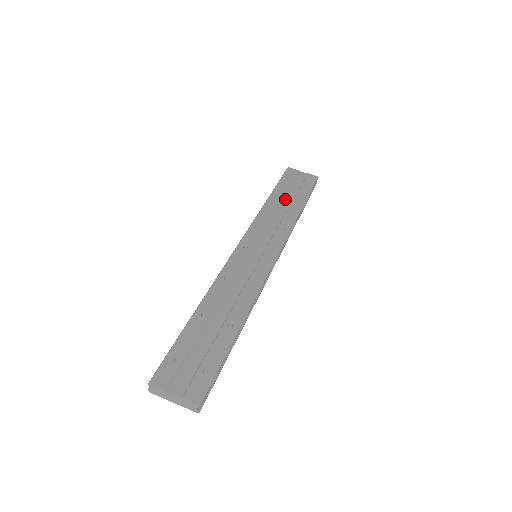
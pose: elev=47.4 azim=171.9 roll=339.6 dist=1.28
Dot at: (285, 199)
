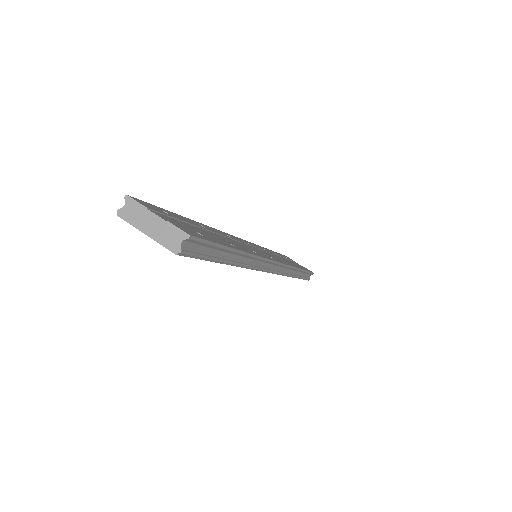
Dot at: (285, 259)
